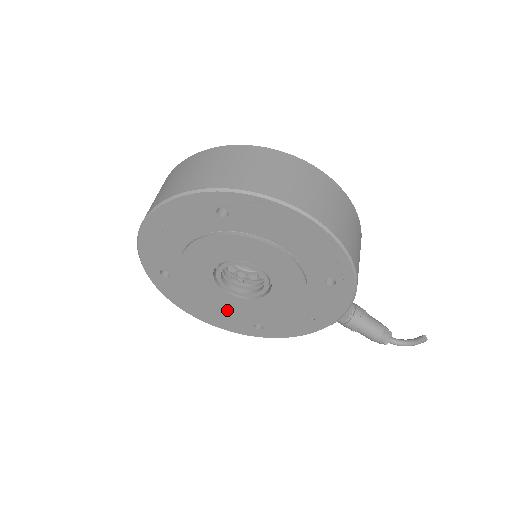
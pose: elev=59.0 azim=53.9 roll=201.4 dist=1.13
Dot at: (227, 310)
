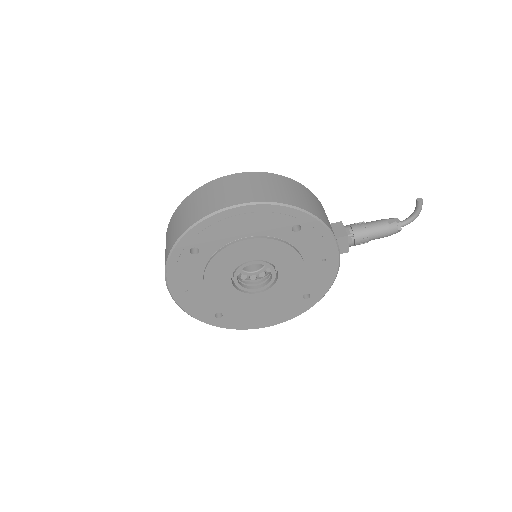
Dot at: (275, 304)
